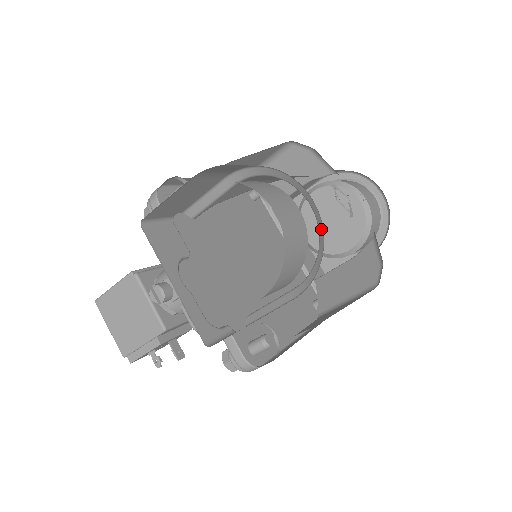
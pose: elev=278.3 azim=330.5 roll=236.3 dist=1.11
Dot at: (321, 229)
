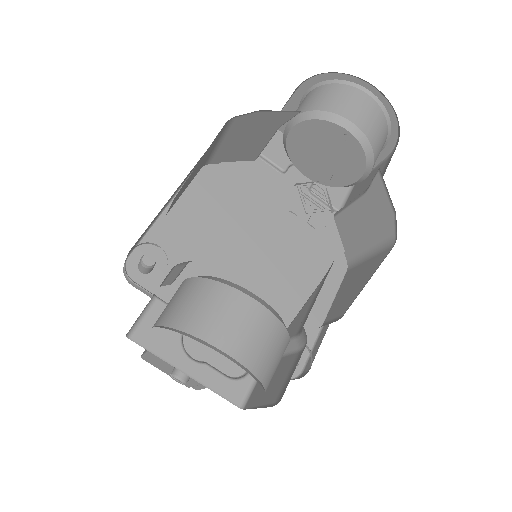
Dot at: occluded
